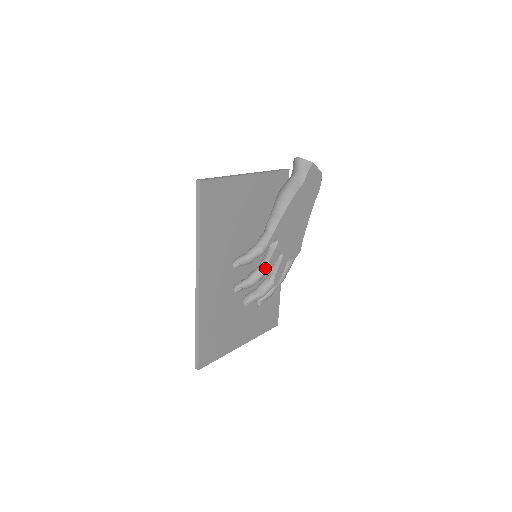
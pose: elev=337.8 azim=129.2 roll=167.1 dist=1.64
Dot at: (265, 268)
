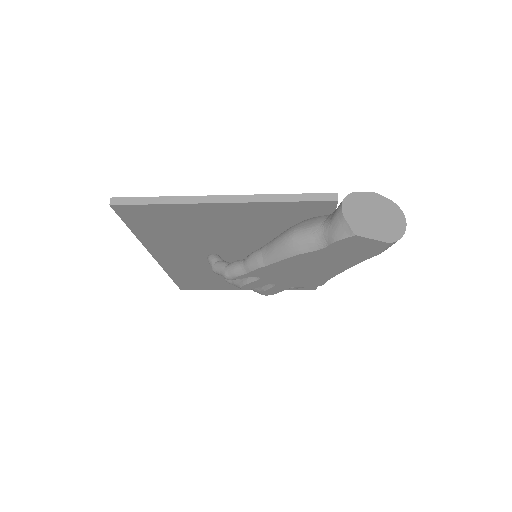
Dot at: (239, 286)
